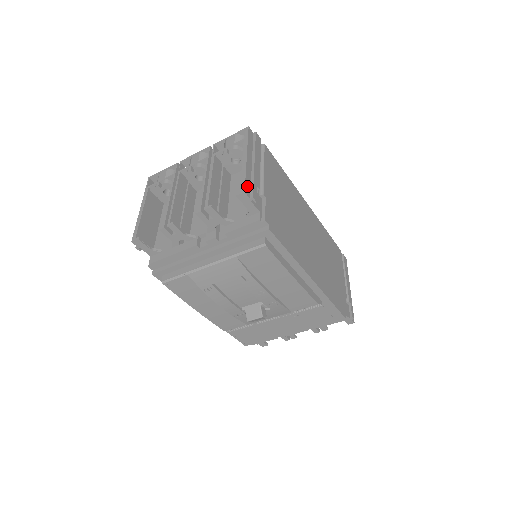
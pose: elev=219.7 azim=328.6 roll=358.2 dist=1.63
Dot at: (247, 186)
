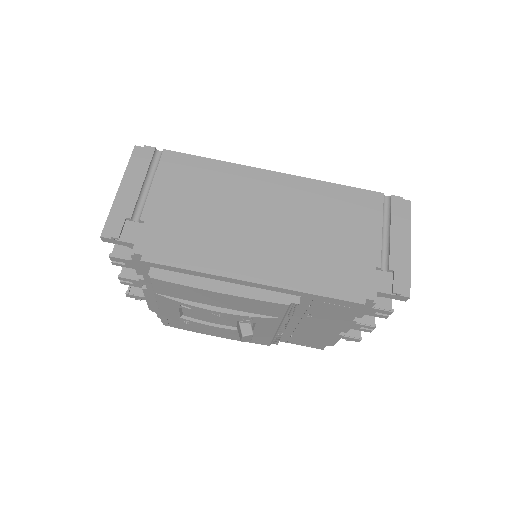
Dot at: (109, 226)
